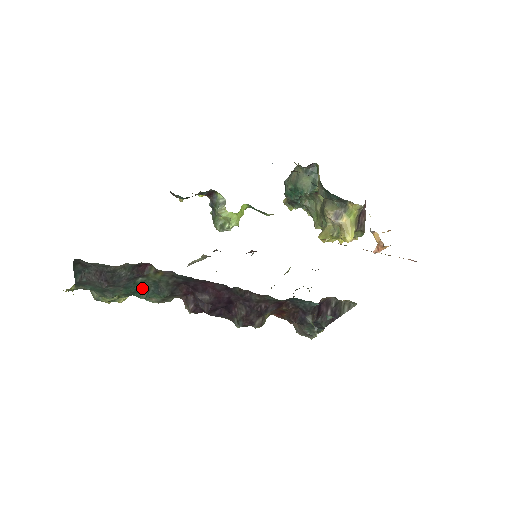
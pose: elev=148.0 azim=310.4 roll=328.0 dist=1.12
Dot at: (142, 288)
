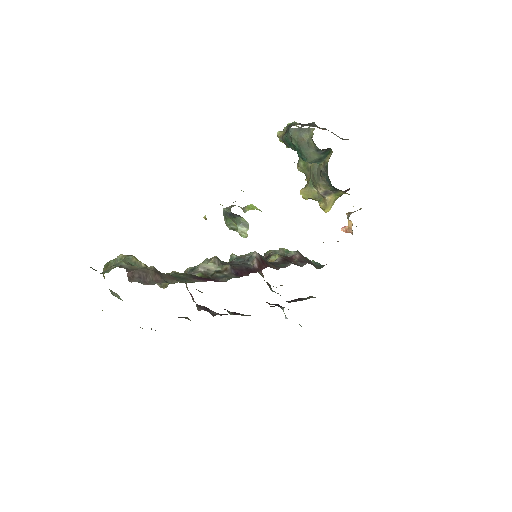
Dot at: occluded
